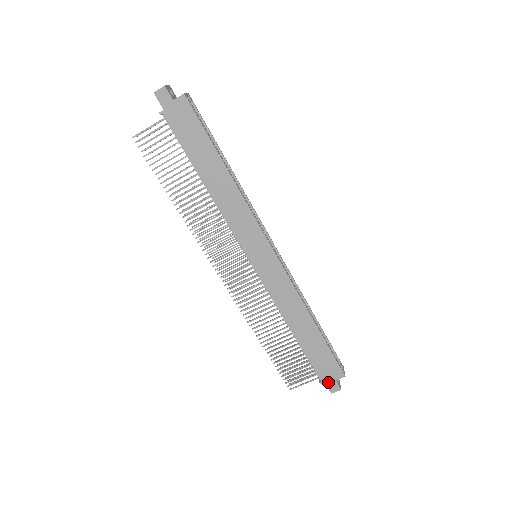
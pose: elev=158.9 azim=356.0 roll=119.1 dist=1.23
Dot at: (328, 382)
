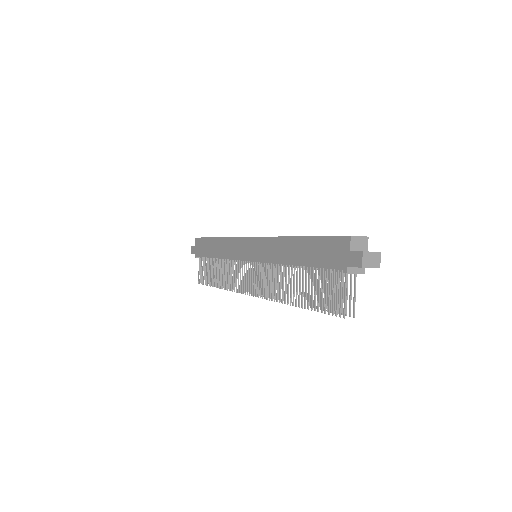
Dot at: (348, 262)
